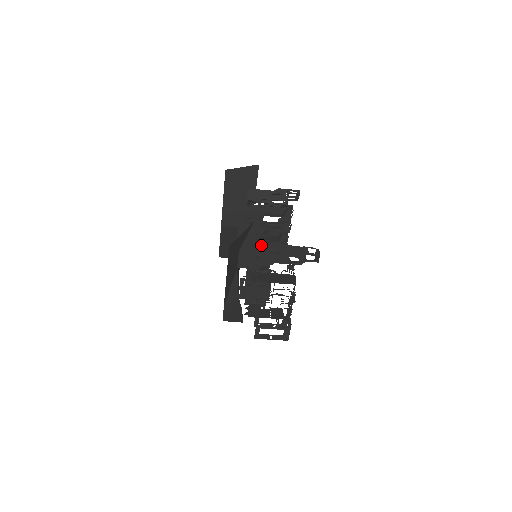
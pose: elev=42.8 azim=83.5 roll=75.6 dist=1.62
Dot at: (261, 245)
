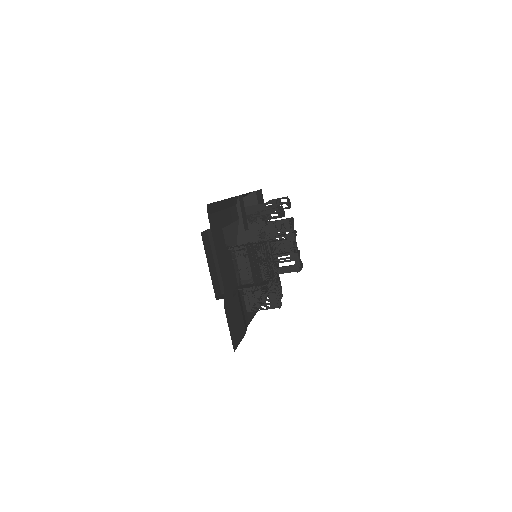
Dot at: occluded
